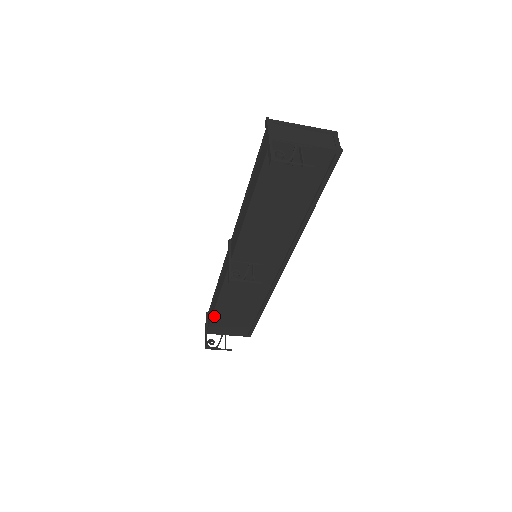
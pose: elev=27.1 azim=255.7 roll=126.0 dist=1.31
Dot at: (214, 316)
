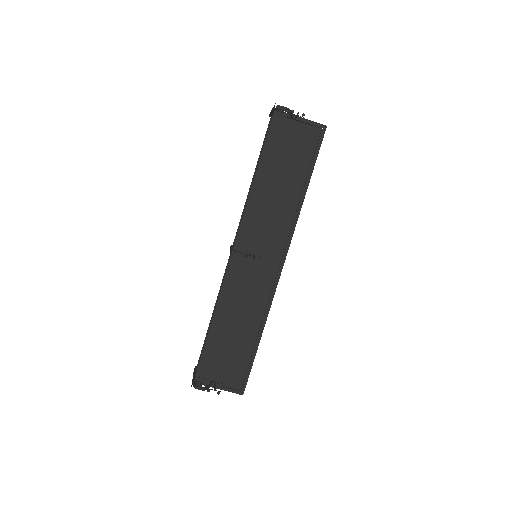
Dot at: (206, 346)
